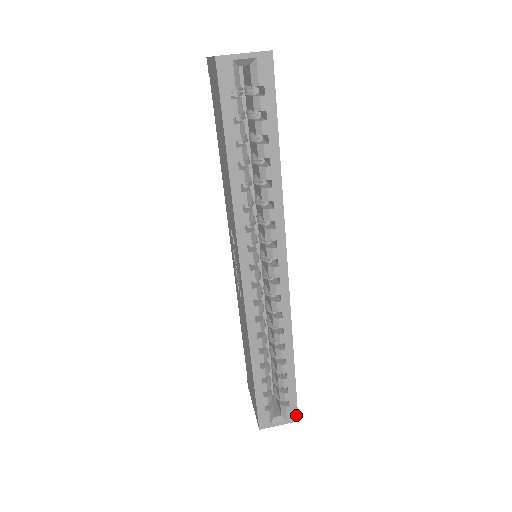
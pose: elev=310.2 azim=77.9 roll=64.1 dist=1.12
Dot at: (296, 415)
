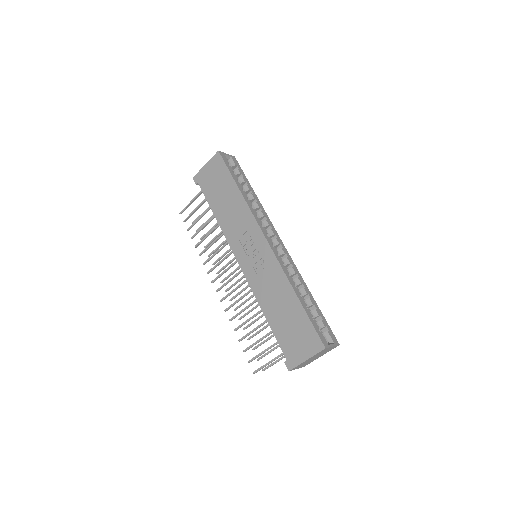
Dot at: (336, 339)
